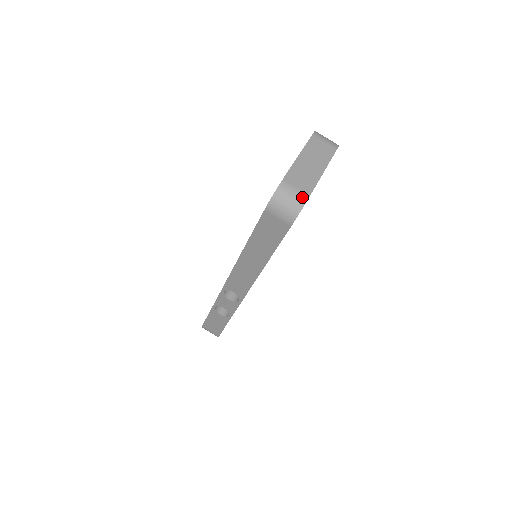
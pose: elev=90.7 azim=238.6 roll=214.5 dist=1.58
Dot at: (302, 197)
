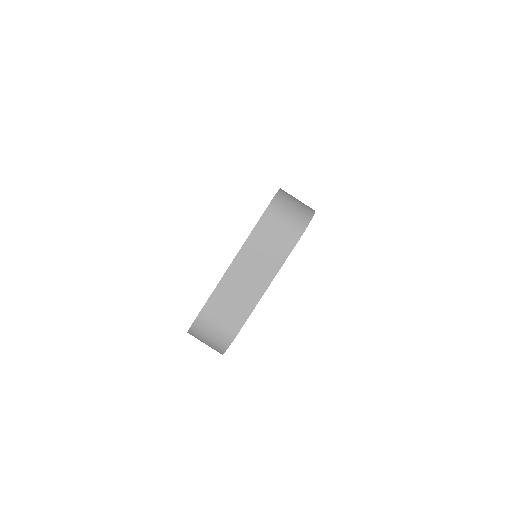
Dot at: (226, 337)
